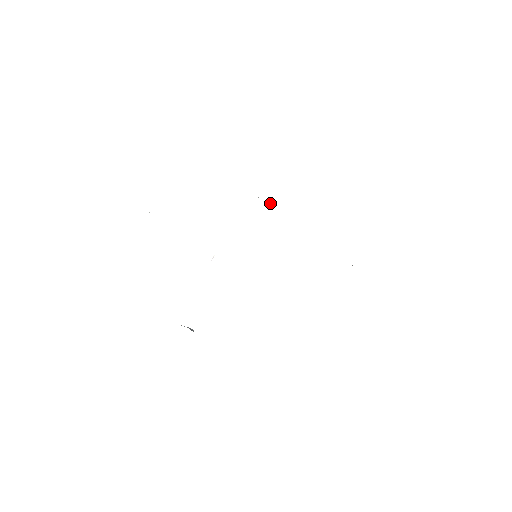
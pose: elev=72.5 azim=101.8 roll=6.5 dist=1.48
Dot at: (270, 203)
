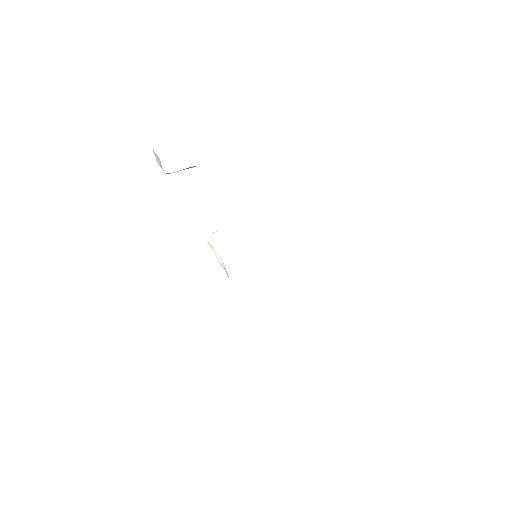
Dot at: occluded
